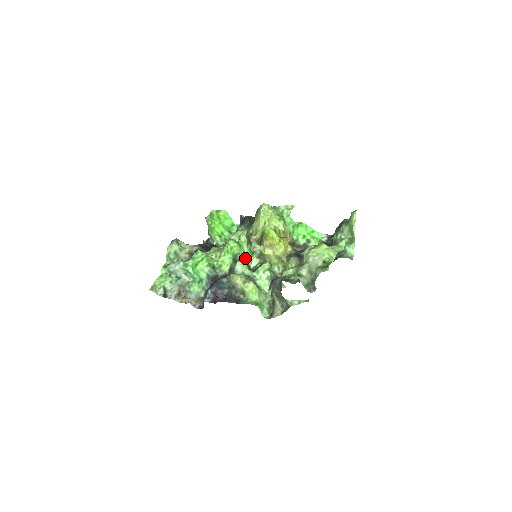
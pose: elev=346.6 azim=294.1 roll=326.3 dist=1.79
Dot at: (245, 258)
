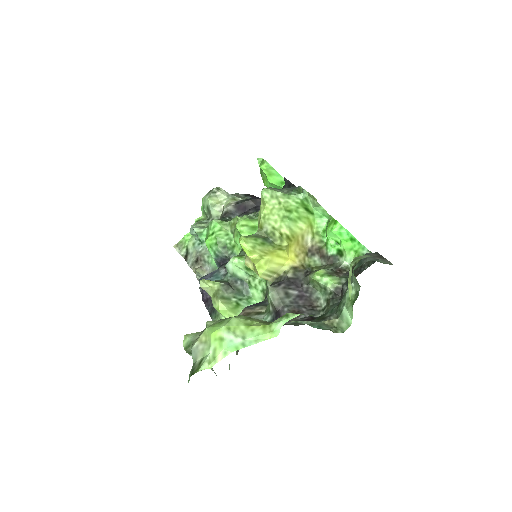
Dot at: occluded
